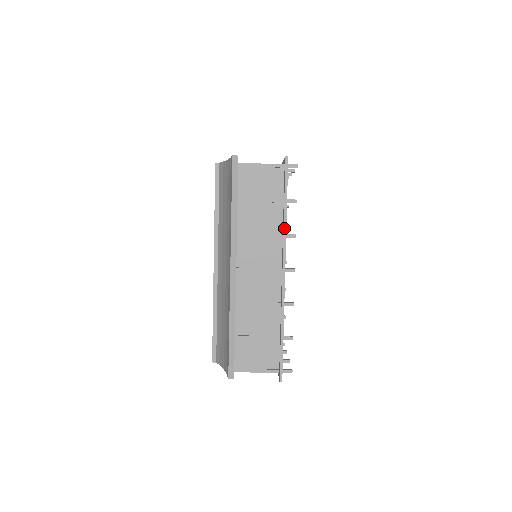
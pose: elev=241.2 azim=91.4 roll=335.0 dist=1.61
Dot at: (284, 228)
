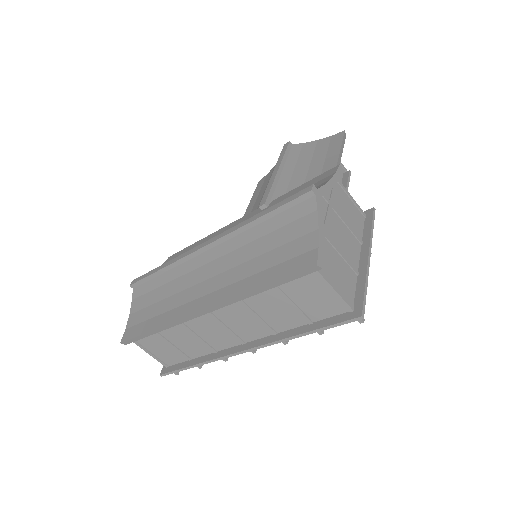
Dot at: (282, 340)
